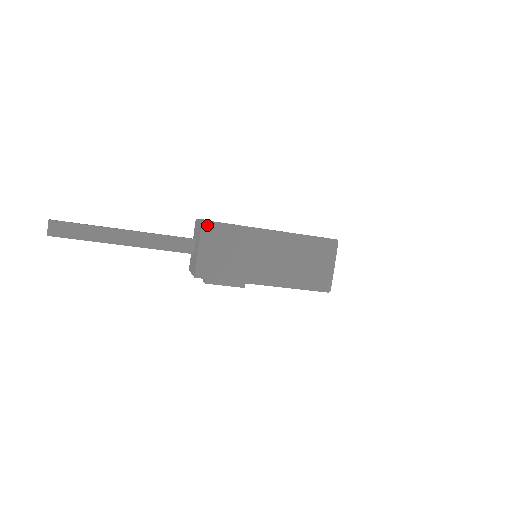
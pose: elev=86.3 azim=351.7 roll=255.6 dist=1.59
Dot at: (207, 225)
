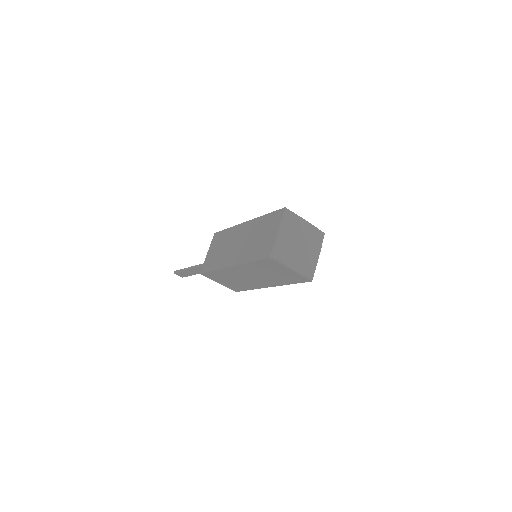
Dot at: (205, 274)
